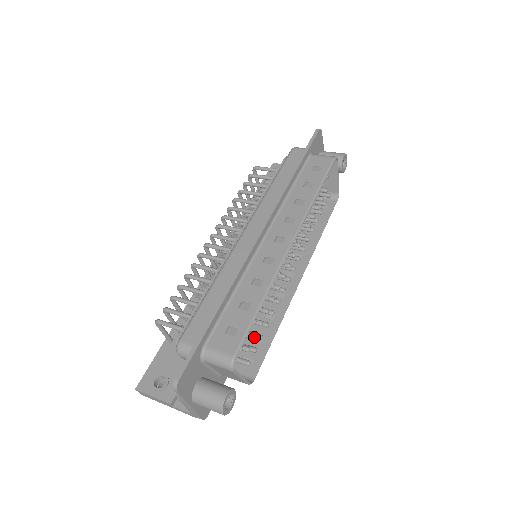
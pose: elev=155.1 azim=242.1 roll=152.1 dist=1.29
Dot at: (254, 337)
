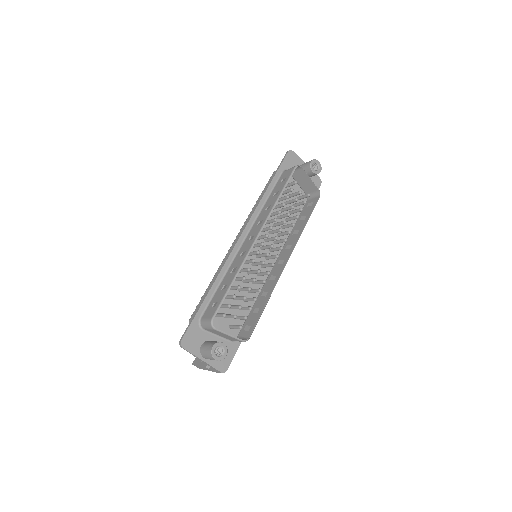
Dot at: (239, 308)
